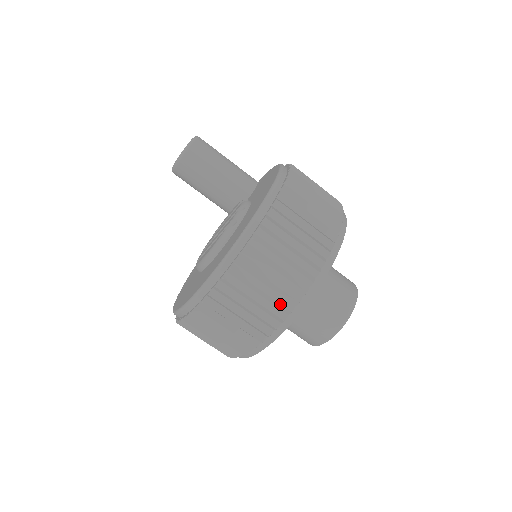
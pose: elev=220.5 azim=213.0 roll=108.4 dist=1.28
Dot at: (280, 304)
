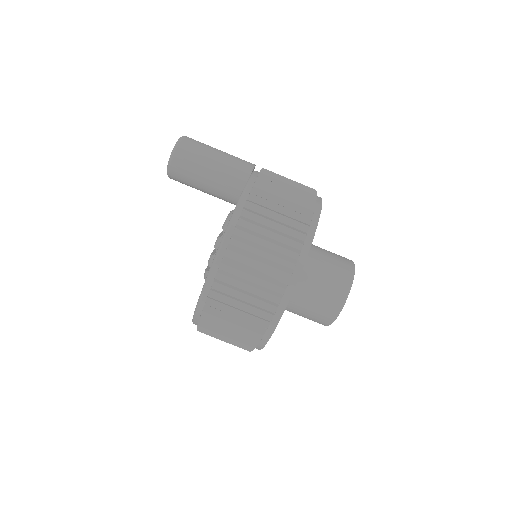
Dot at: (241, 347)
